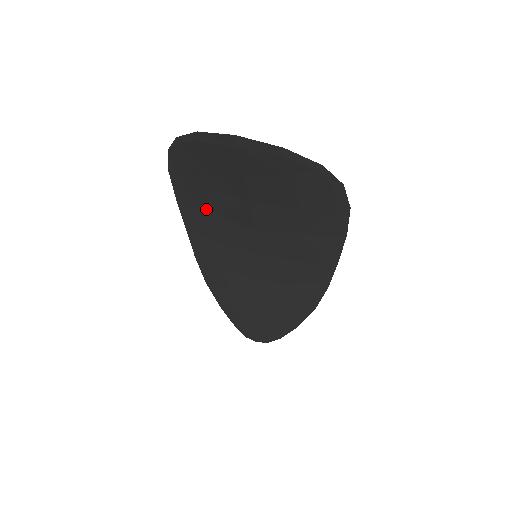
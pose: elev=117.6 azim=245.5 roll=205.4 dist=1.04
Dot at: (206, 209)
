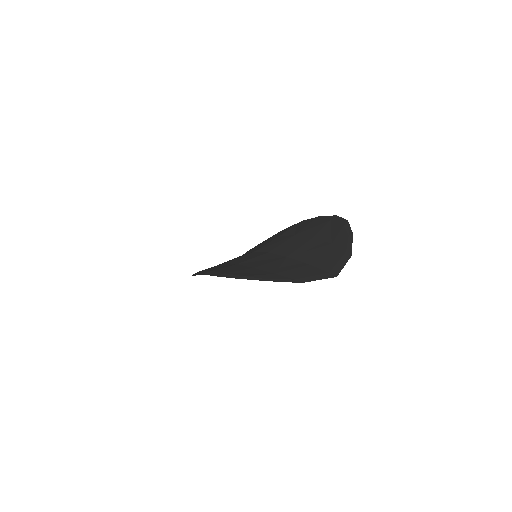
Dot at: occluded
